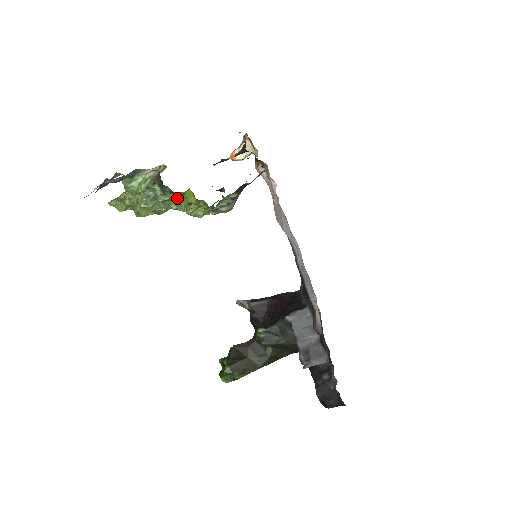
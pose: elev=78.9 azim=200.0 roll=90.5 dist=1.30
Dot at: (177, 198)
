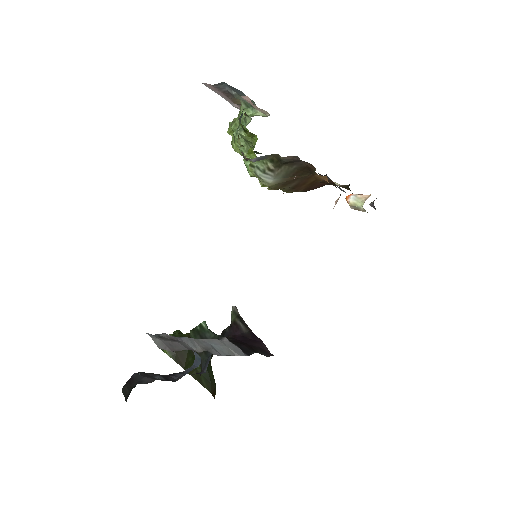
Dot at: (253, 147)
